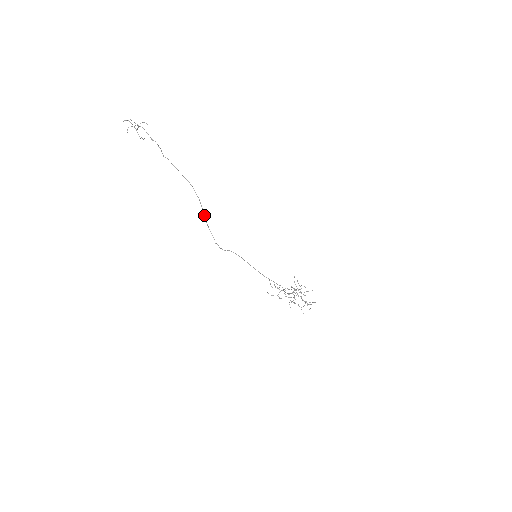
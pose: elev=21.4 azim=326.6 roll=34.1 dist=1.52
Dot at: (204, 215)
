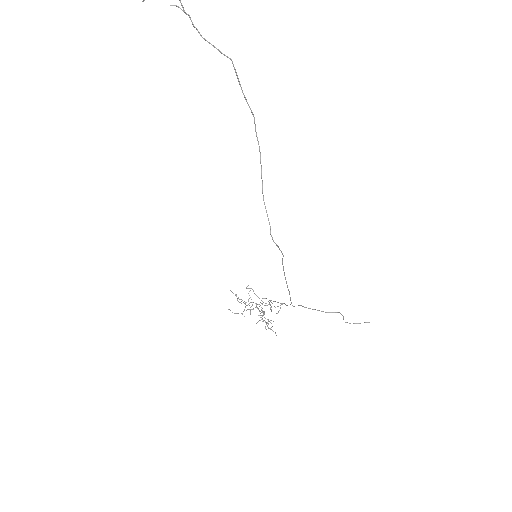
Dot at: (262, 182)
